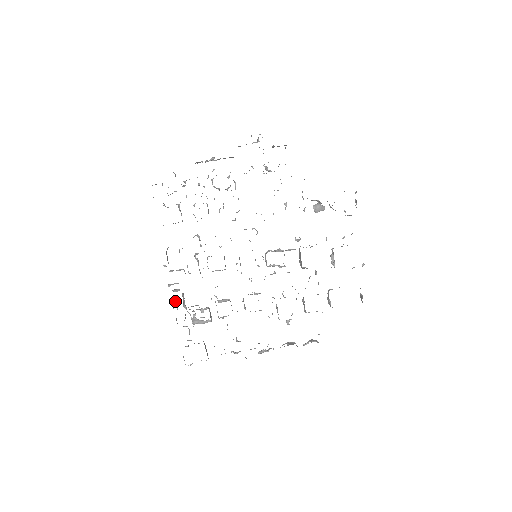
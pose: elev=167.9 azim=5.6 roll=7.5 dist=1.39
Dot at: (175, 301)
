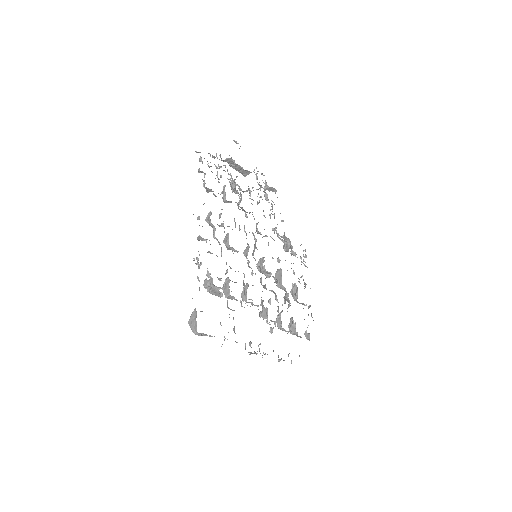
Dot at: (196, 258)
